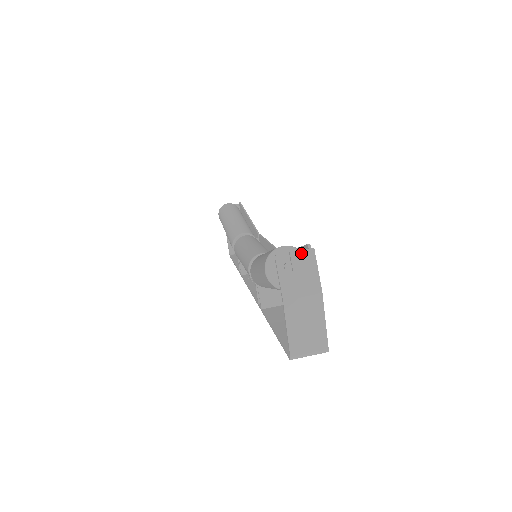
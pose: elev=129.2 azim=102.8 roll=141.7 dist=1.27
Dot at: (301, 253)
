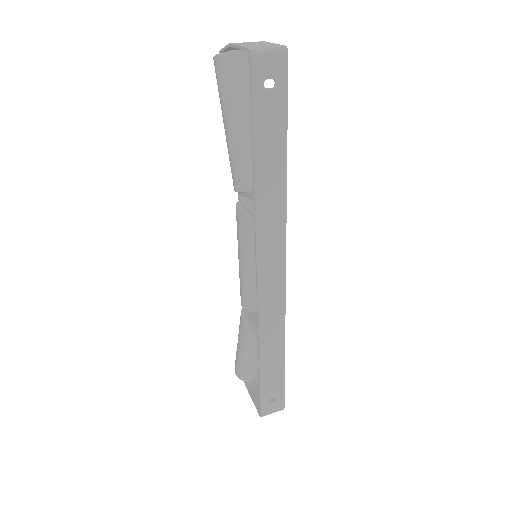
Dot at: occluded
